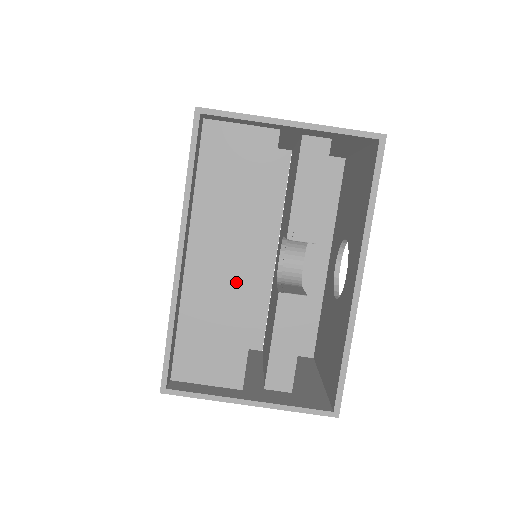
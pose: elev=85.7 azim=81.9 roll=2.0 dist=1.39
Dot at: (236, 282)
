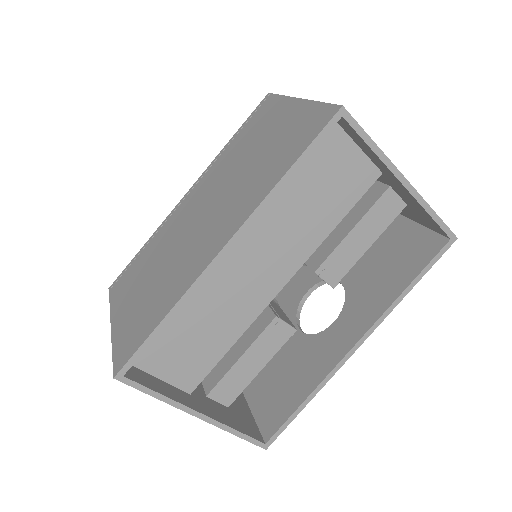
Dot at: (251, 293)
